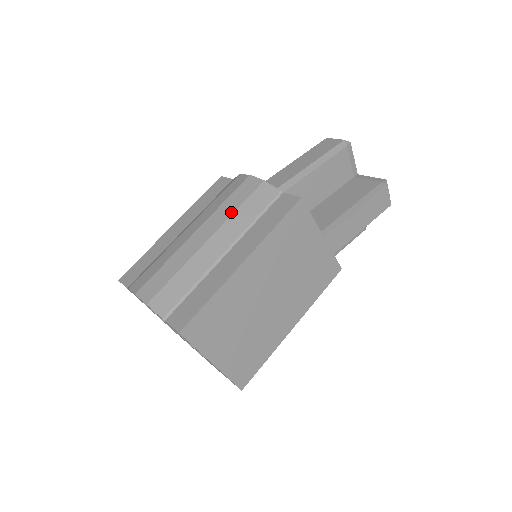
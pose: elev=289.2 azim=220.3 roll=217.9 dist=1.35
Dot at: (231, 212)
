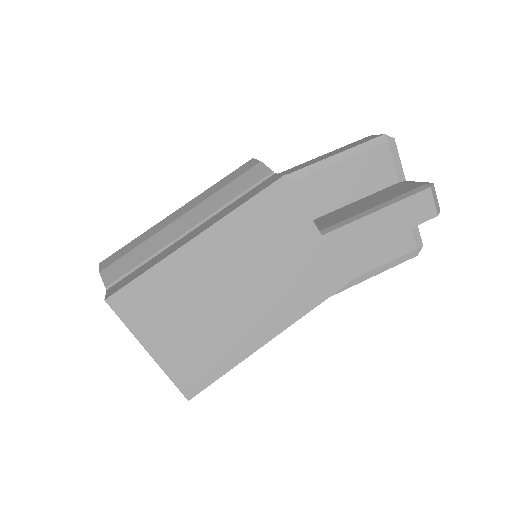
Dot at: (215, 191)
